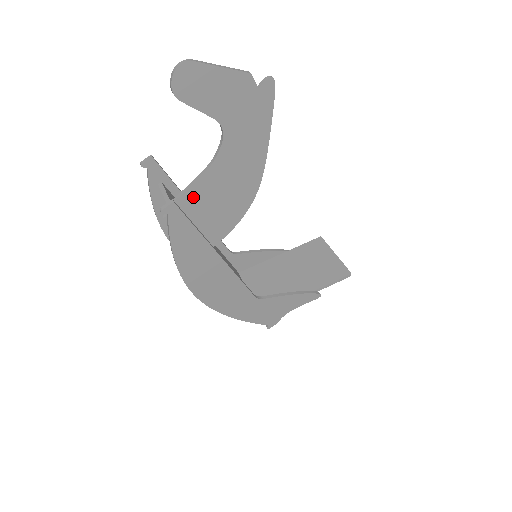
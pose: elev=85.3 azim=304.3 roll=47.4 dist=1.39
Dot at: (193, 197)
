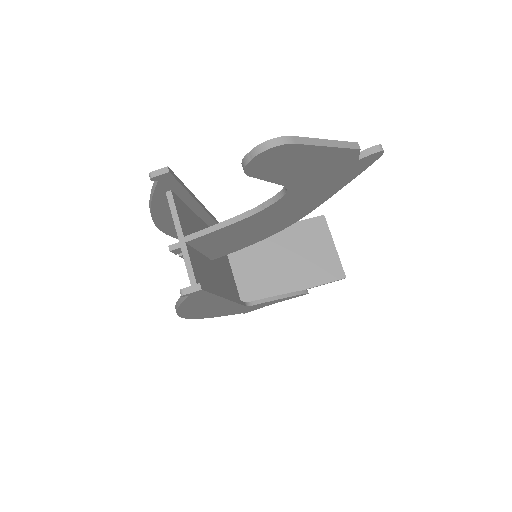
Dot at: (214, 236)
